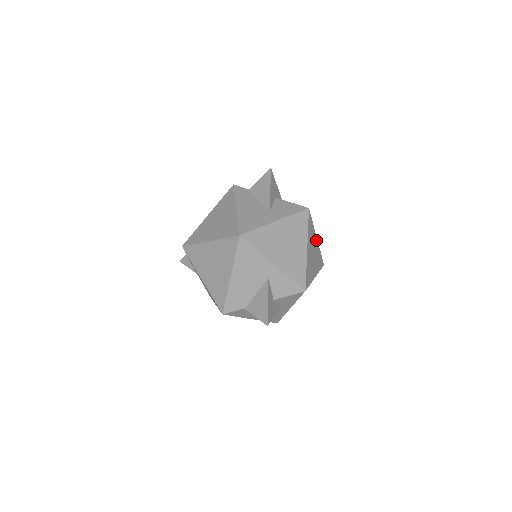
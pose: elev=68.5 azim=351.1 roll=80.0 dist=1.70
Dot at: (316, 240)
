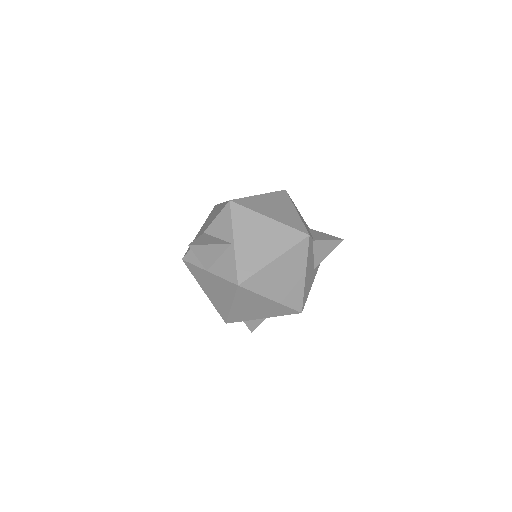
Dot at: occluded
